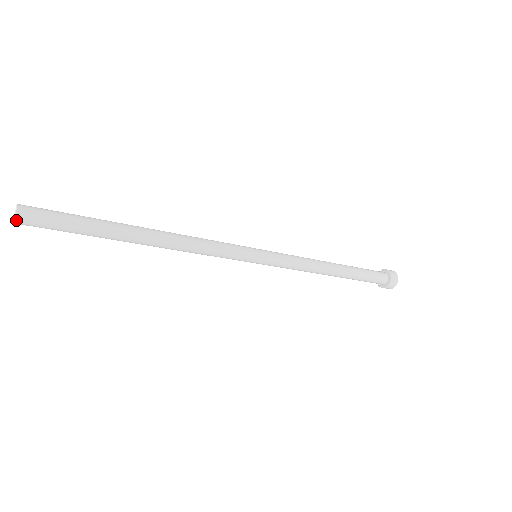
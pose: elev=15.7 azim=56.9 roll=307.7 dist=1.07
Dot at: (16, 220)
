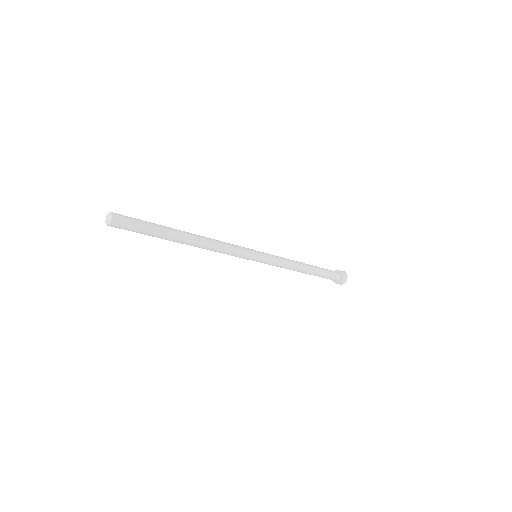
Dot at: (108, 225)
